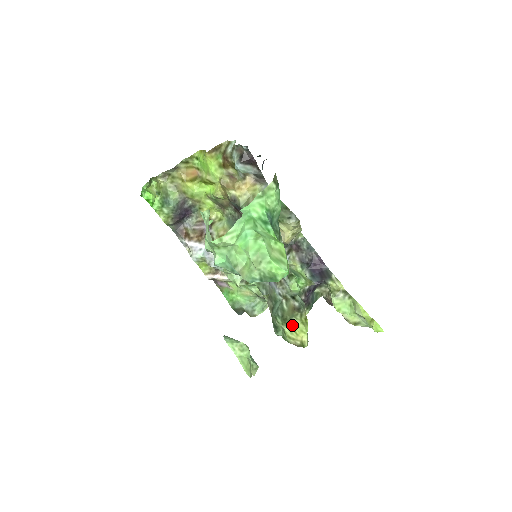
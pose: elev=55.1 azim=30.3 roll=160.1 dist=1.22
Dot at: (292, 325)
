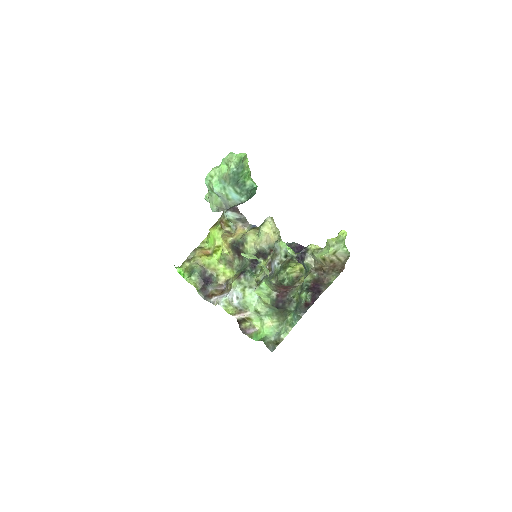
Dot at: (290, 266)
